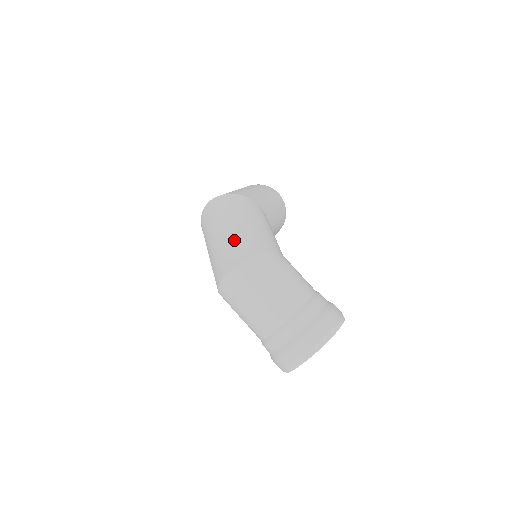
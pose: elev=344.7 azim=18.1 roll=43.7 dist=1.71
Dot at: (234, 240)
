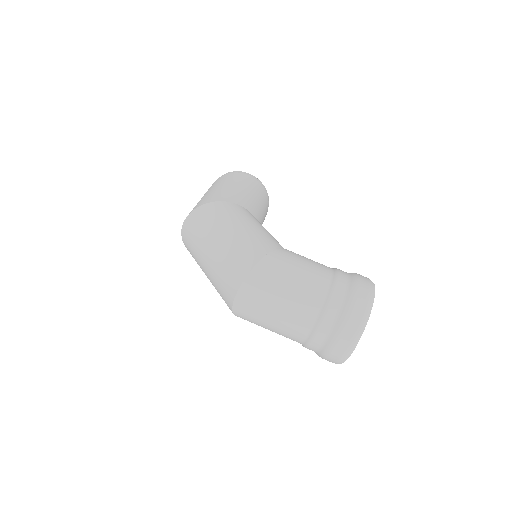
Dot at: (226, 258)
